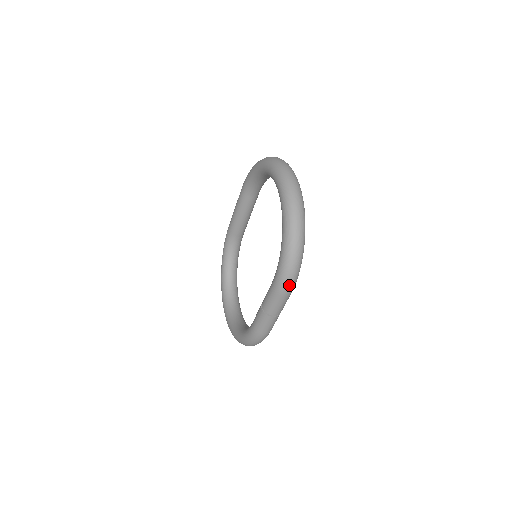
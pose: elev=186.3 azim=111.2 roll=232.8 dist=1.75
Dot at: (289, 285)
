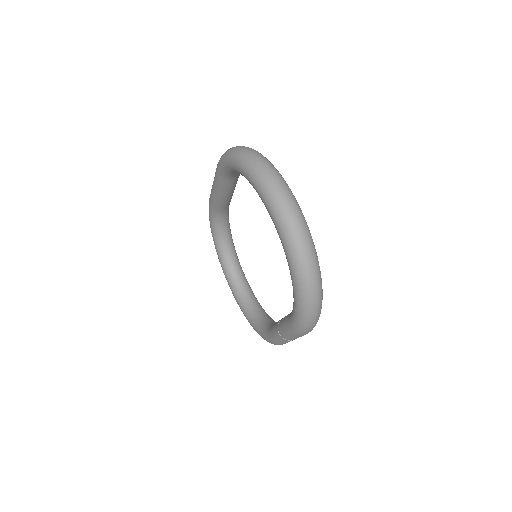
Dot at: (310, 330)
